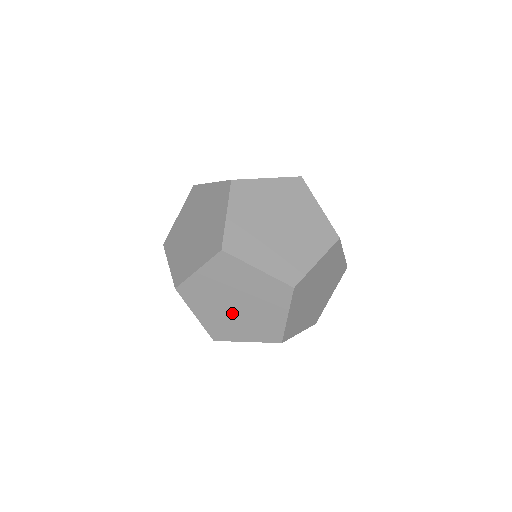
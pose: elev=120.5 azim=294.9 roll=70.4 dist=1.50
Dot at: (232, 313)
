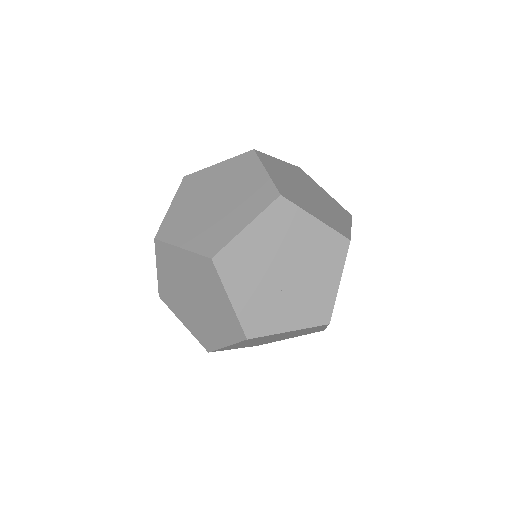
Dot at: (216, 213)
